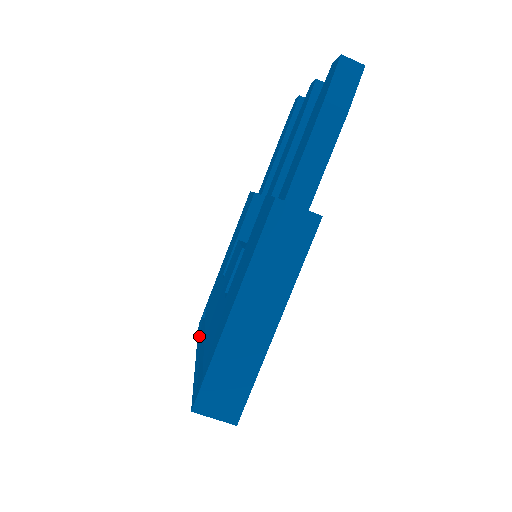
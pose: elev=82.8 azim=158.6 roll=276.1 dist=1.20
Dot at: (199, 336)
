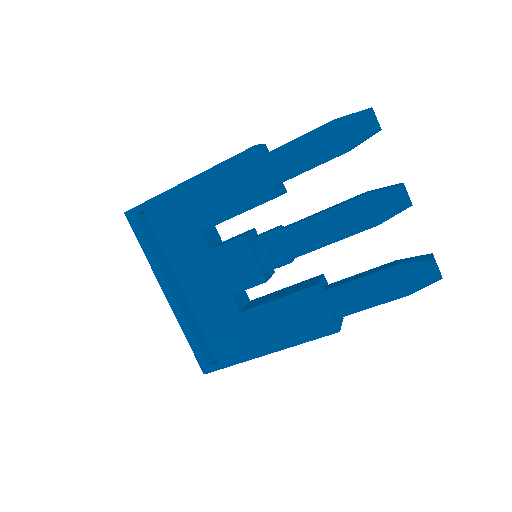
Dot at: (154, 261)
